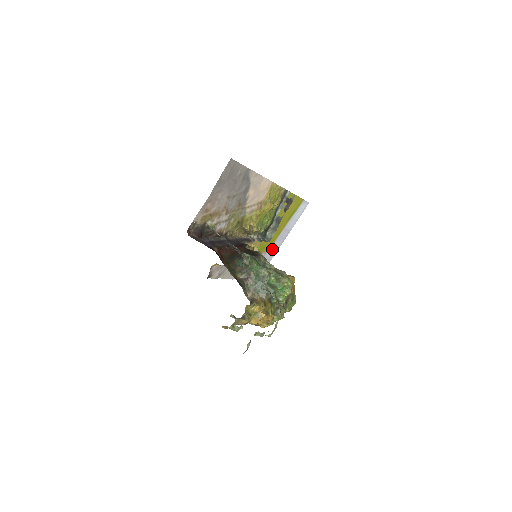
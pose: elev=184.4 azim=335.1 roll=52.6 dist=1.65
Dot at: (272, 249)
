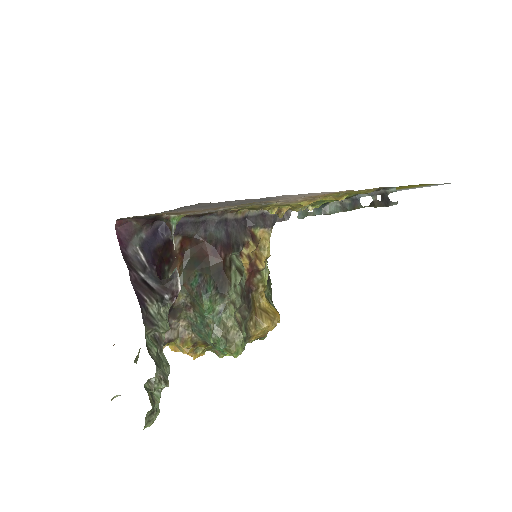
Dot at: occluded
